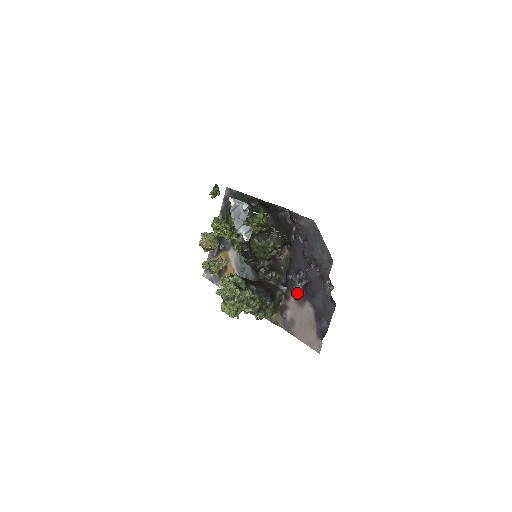
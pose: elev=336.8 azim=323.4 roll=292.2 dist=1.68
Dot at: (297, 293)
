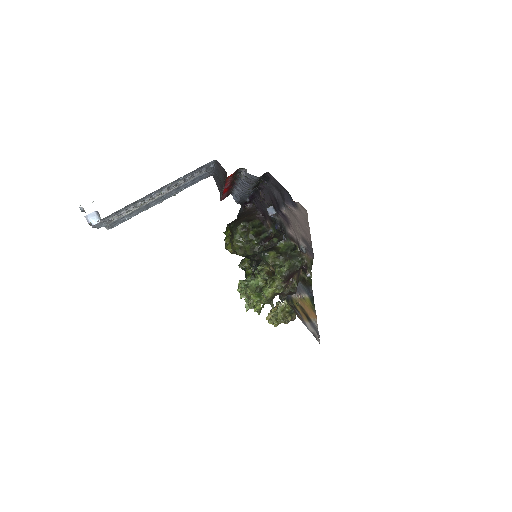
Dot at: (284, 222)
